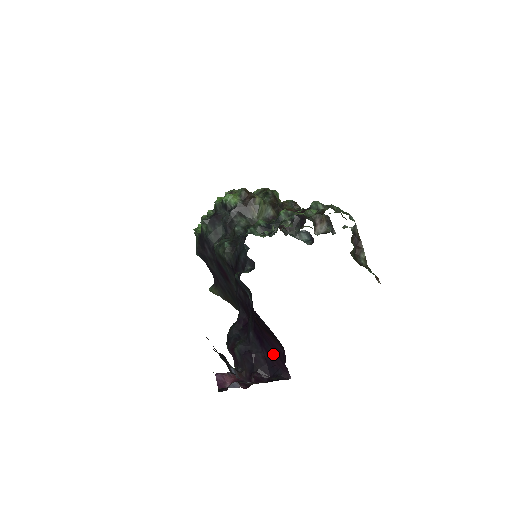
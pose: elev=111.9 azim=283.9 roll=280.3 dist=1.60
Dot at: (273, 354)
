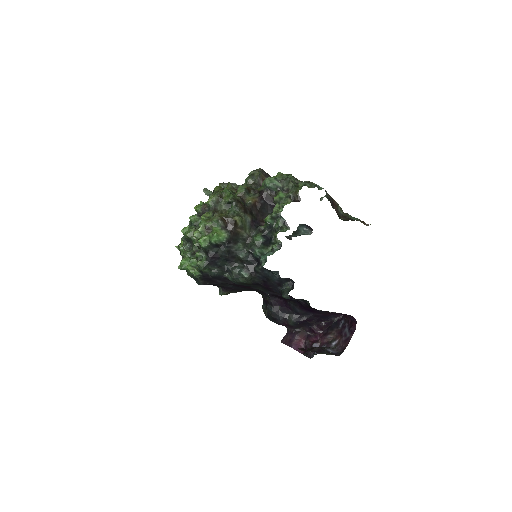
Dot at: (326, 313)
